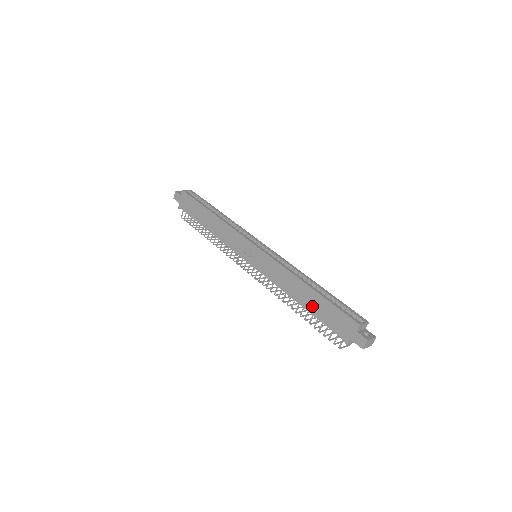
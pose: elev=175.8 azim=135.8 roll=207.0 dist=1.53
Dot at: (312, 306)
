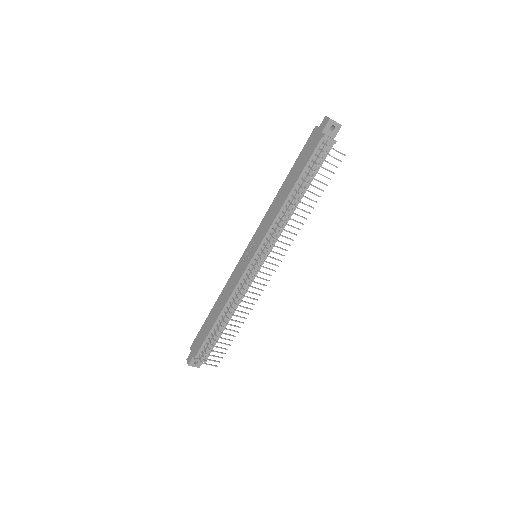
Dot at: (294, 177)
